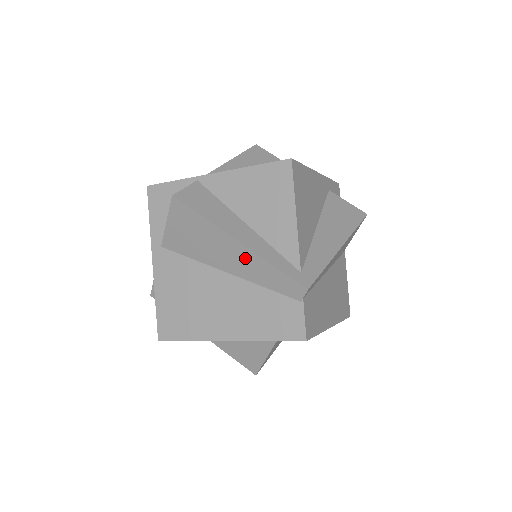
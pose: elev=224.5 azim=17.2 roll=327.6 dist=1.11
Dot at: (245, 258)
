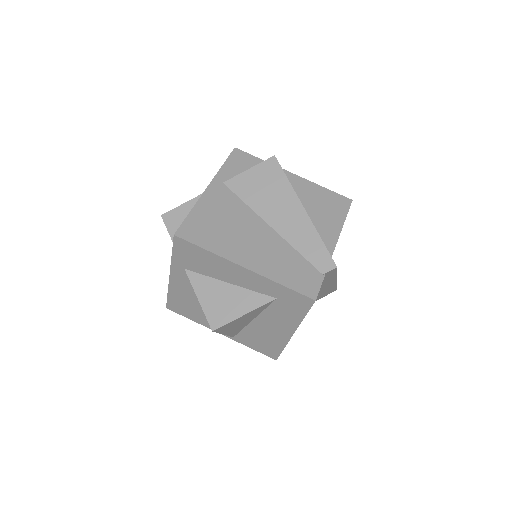
Dot at: (300, 223)
